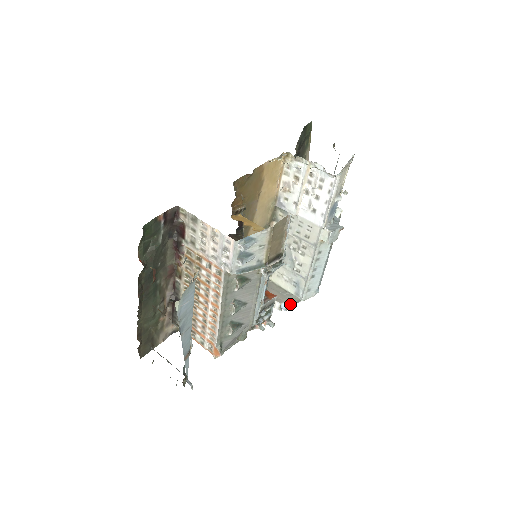
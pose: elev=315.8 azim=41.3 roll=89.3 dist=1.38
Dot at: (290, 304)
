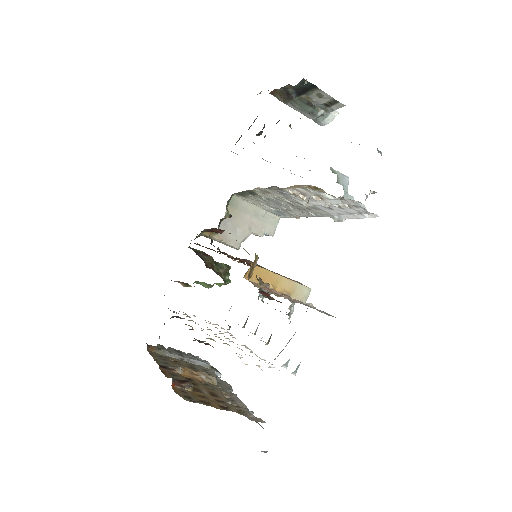
Dot at: (272, 232)
